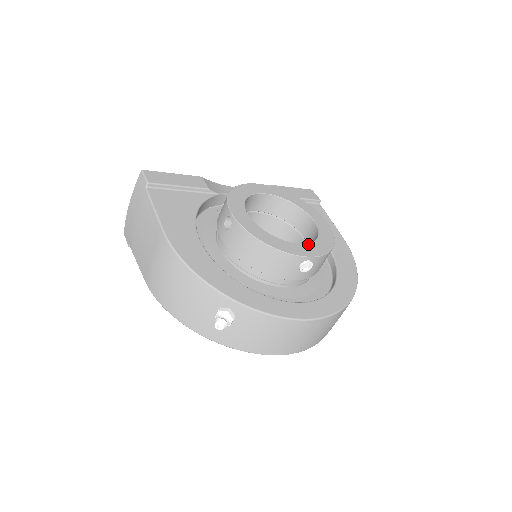
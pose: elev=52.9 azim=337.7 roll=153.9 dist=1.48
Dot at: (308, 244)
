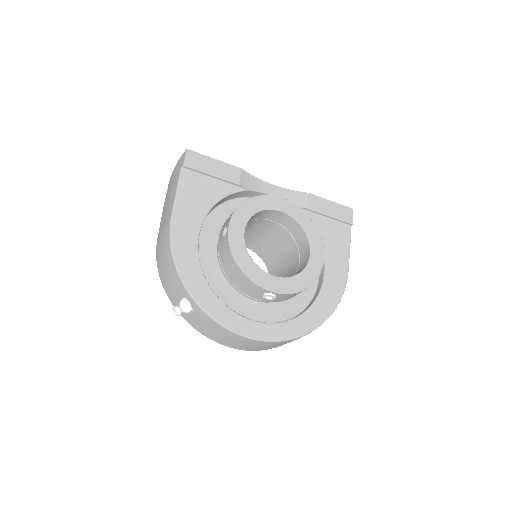
Dot at: (282, 278)
